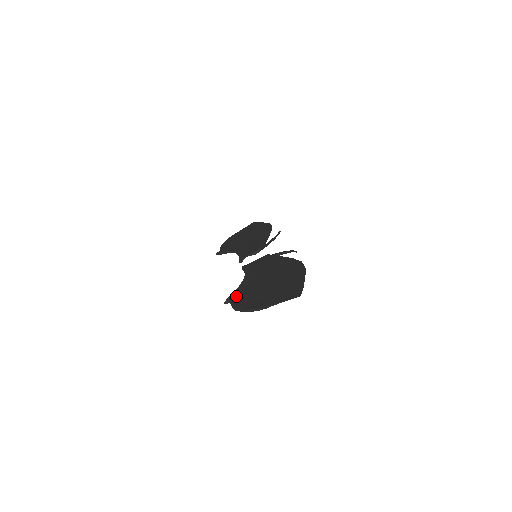
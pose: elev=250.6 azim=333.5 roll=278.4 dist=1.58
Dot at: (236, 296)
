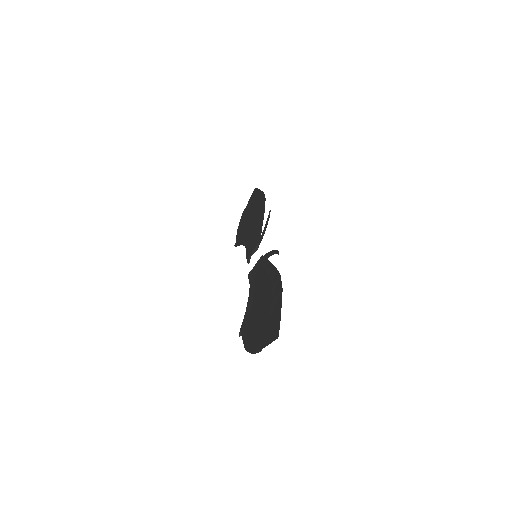
Dot at: (244, 327)
